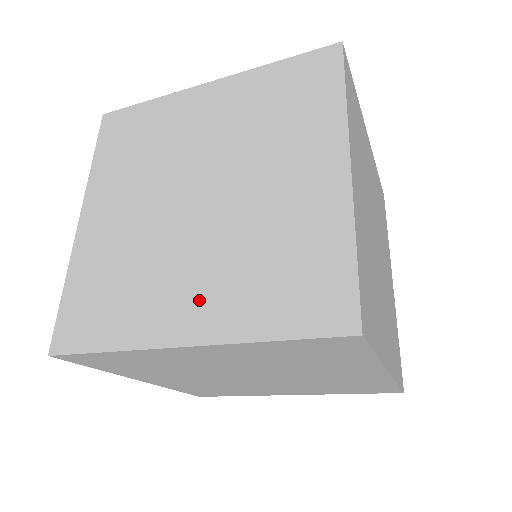
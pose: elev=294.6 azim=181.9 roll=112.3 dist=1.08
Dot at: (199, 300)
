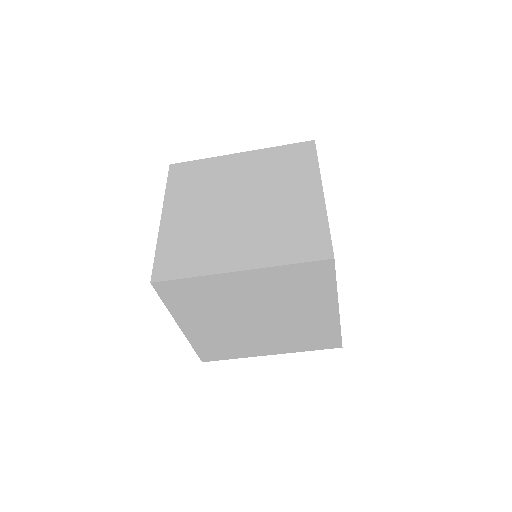
Dot at: (247, 250)
